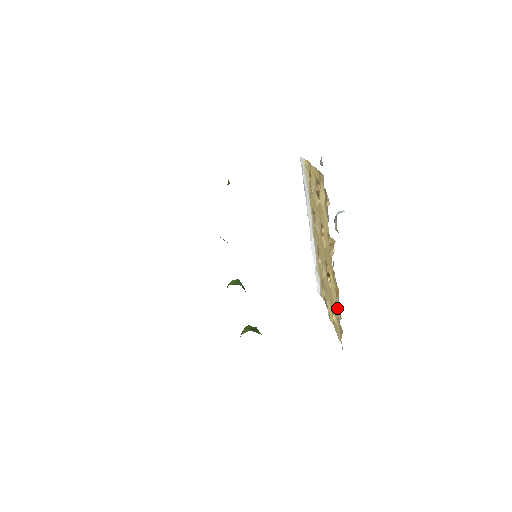
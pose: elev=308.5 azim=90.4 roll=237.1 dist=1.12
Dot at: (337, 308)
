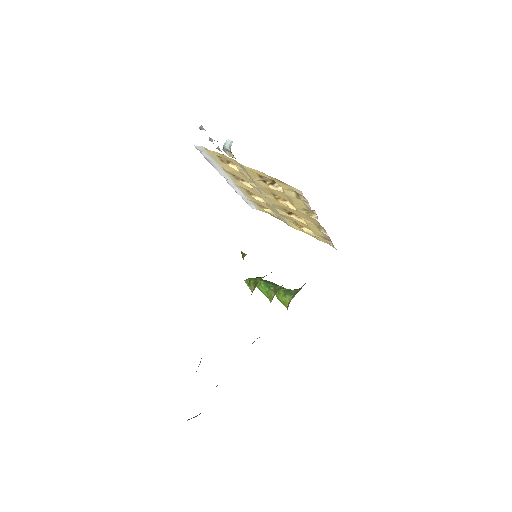
Dot at: (323, 234)
